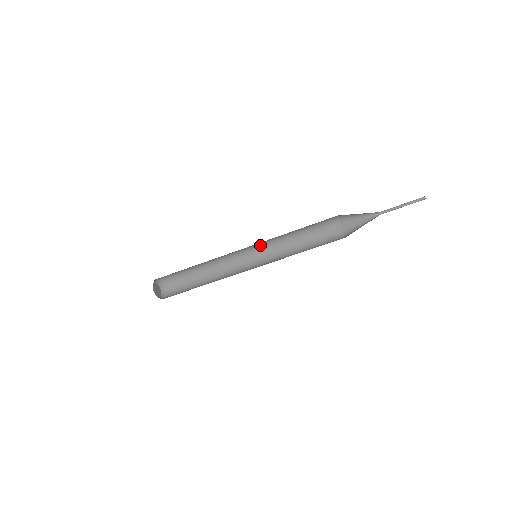
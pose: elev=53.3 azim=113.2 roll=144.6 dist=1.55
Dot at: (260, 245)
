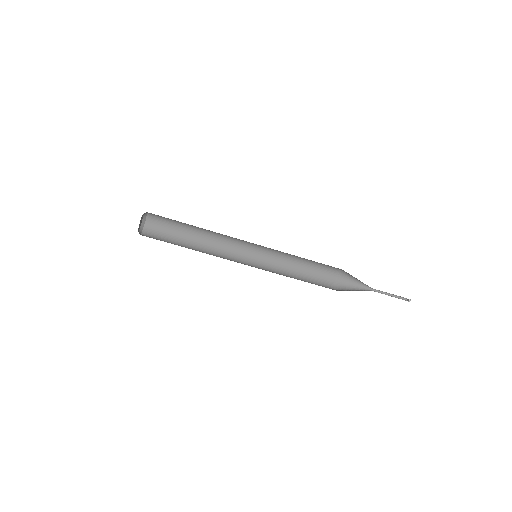
Dot at: (261, 254)
